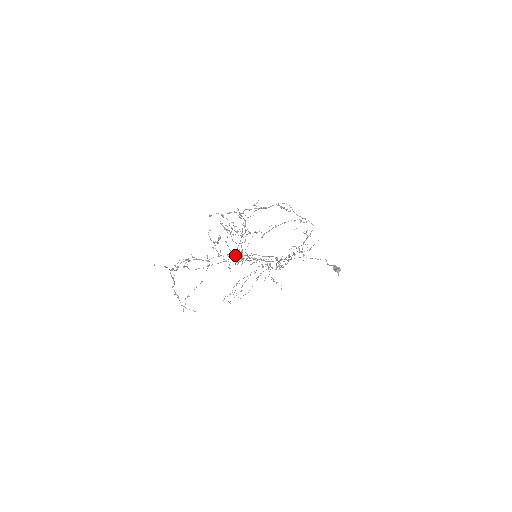
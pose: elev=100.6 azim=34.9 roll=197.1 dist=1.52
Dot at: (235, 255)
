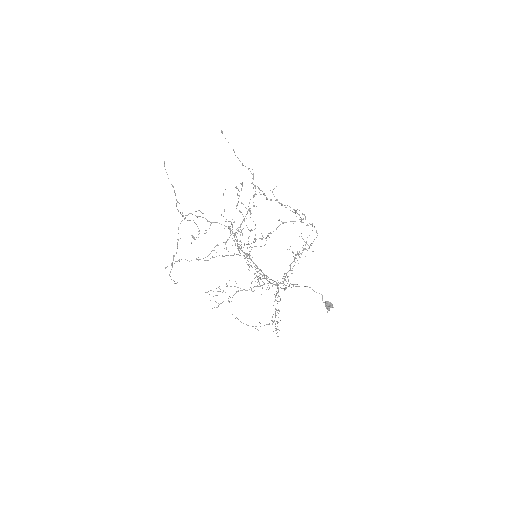
Dot at: (237, 240)
